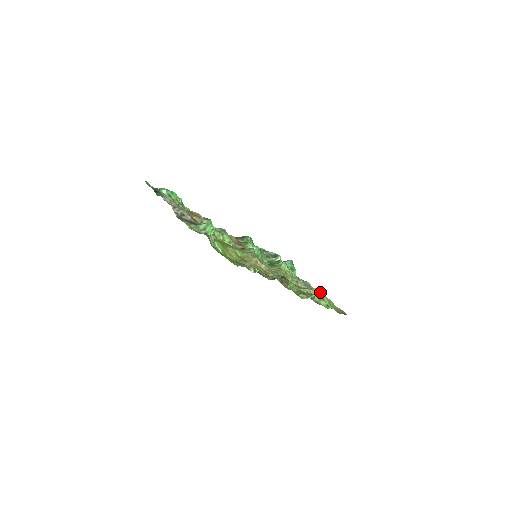
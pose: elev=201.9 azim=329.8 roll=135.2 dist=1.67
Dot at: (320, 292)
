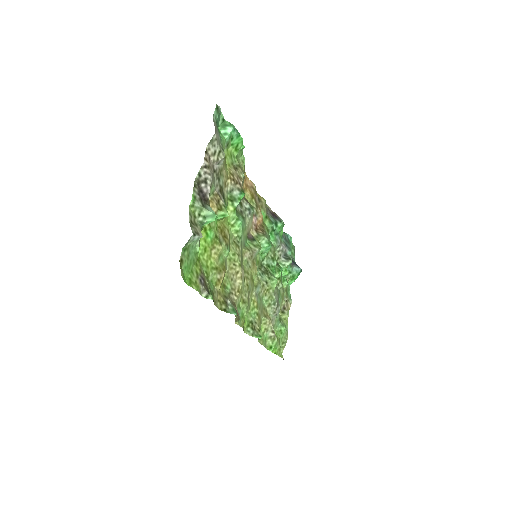
Dot at: occluded
